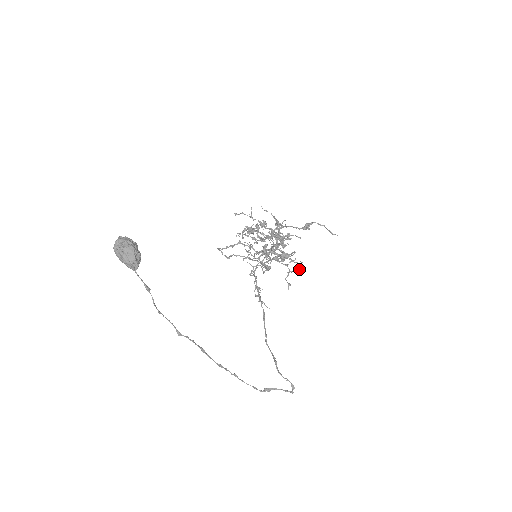
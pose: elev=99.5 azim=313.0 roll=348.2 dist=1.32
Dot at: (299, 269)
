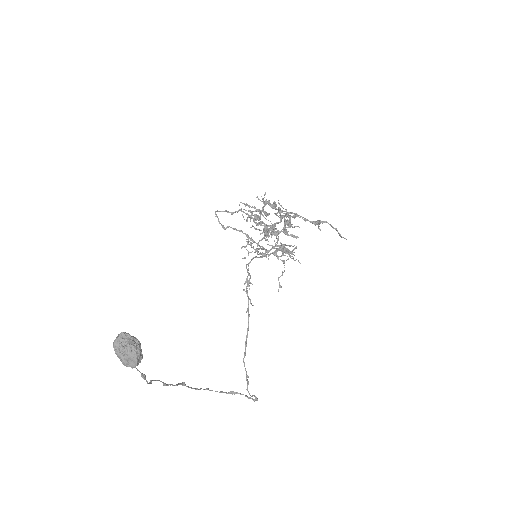
Dot at: (294, 255)
